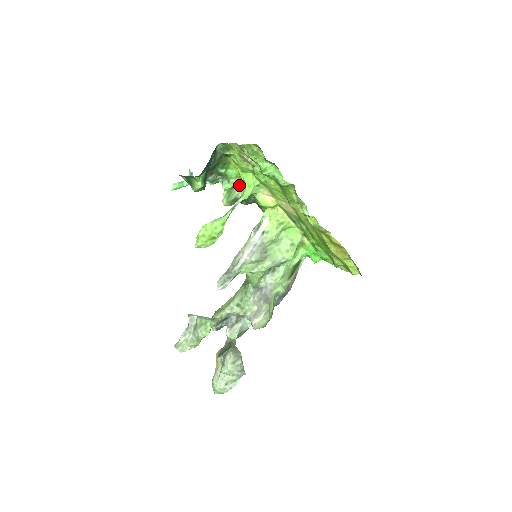
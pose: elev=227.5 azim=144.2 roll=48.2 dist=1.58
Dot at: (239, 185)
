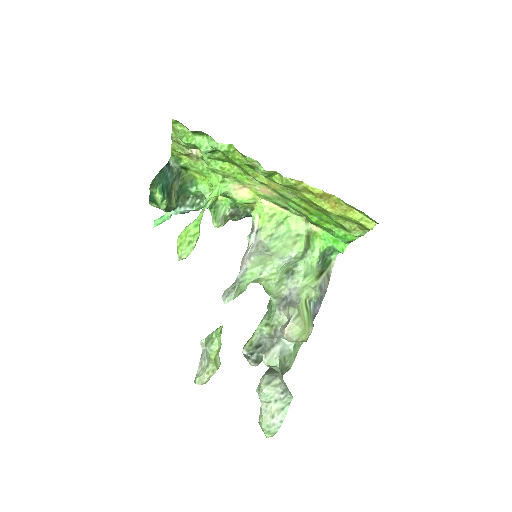
Dot at: (222, 201)
